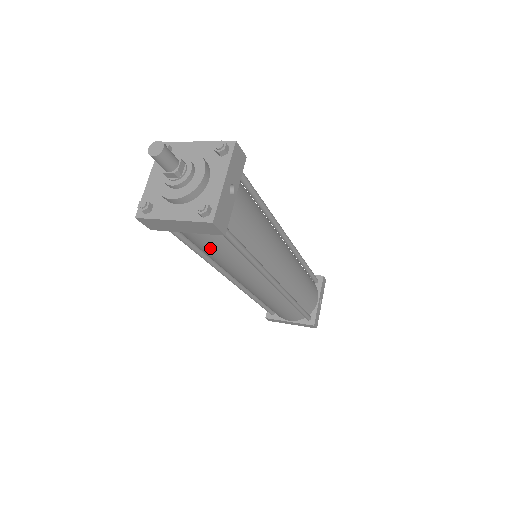
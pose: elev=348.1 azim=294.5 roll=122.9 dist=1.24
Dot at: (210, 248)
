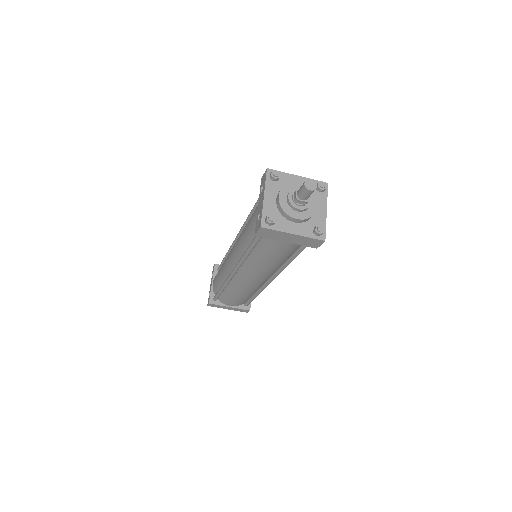
Dot at: (279, 253)
